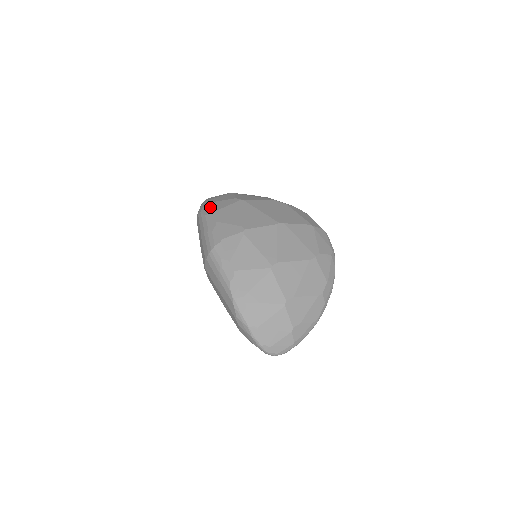
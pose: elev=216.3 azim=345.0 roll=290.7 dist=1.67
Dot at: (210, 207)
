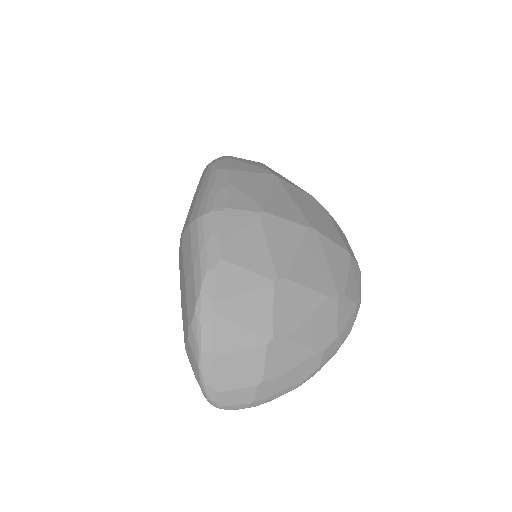
Dot at: (229, 163)
